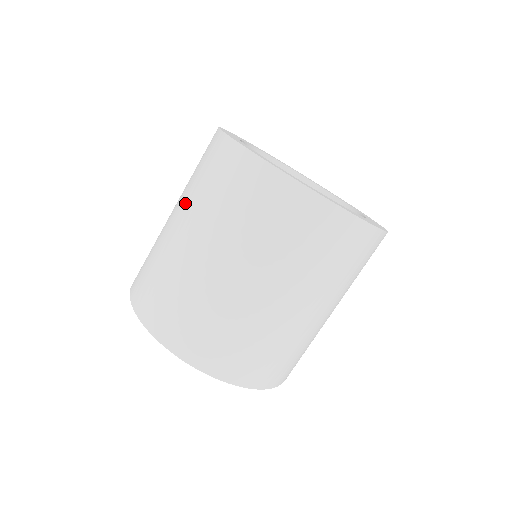
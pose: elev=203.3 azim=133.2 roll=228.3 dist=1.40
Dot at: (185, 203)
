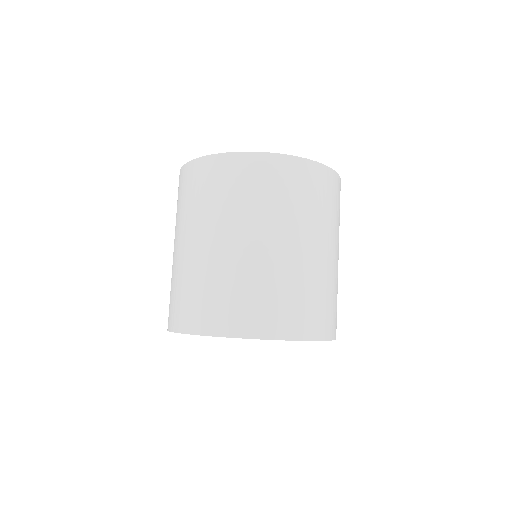
Dot at: (187, 226)
